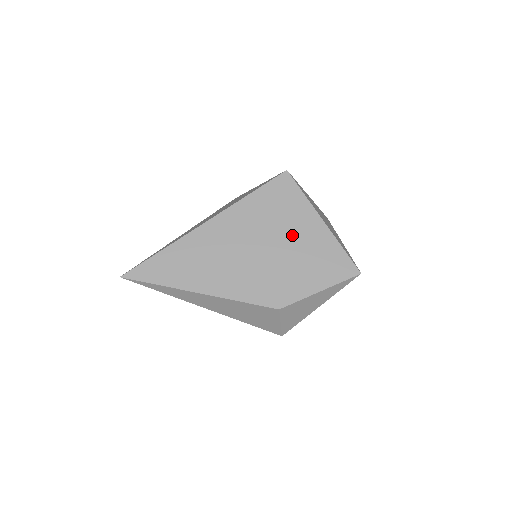
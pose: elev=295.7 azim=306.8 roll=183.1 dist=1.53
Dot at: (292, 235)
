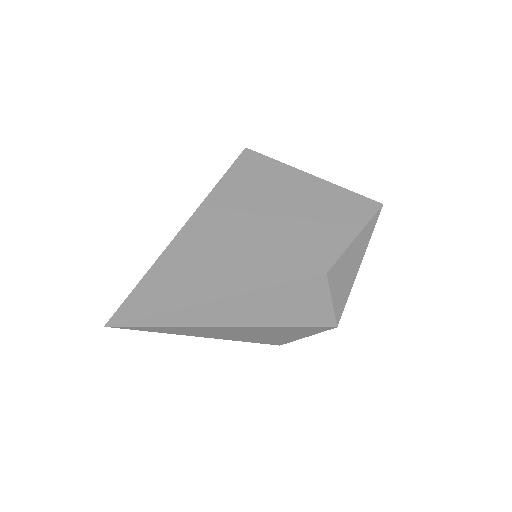
Dot at: (290, 198)
